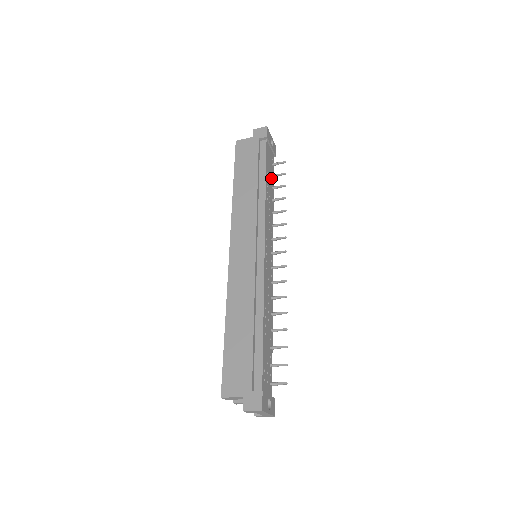
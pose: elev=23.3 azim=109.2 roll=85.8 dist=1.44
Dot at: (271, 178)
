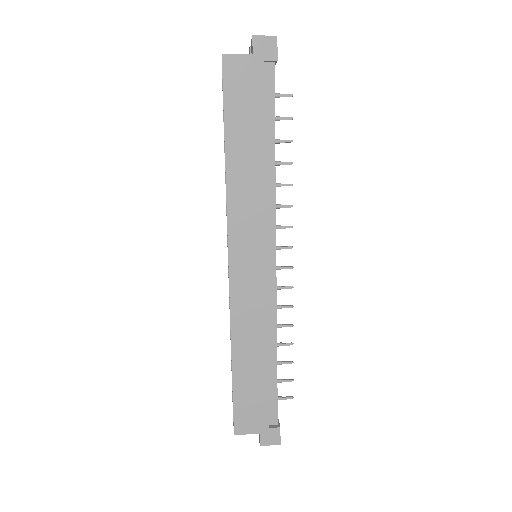
Dot at: occluded
